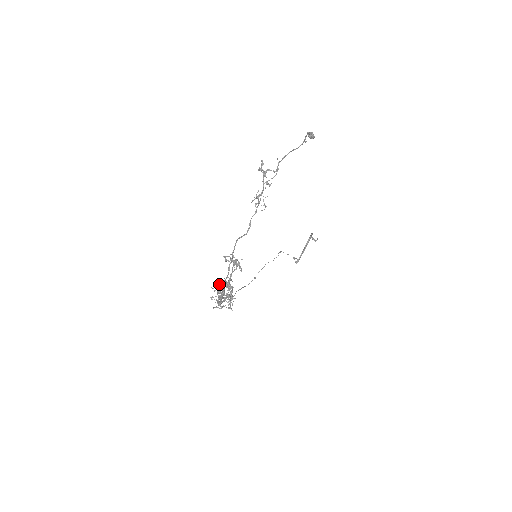
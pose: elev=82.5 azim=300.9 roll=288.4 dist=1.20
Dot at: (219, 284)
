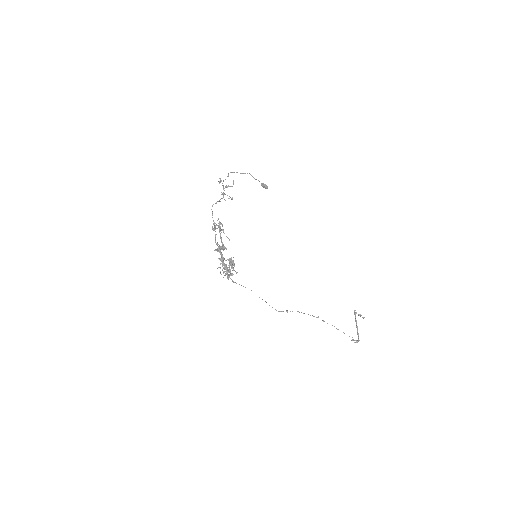
Dot at: (216, 249)
